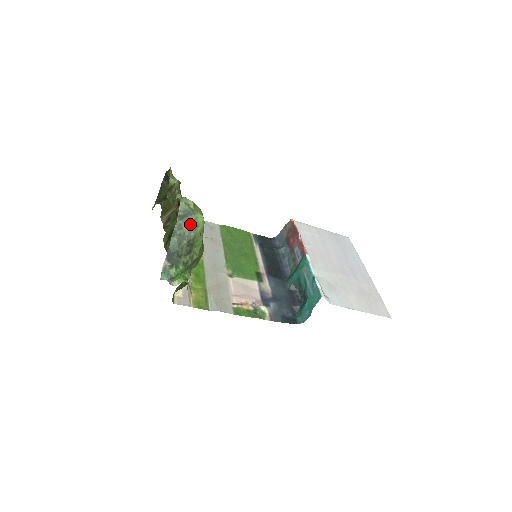
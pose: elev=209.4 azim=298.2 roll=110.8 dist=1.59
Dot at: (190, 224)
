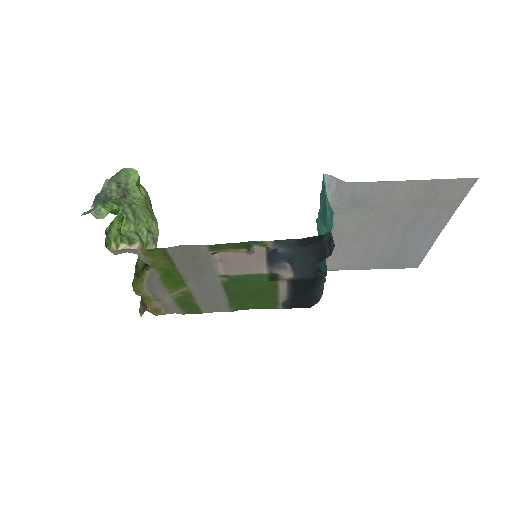
Dot at: (119, 174)
